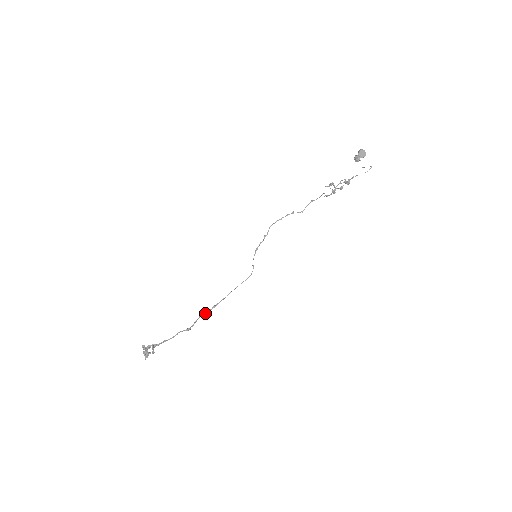
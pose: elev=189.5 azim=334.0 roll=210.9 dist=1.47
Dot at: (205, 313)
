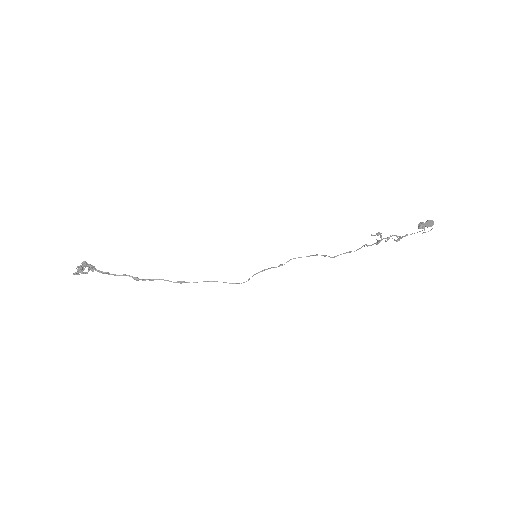
Dot at: (166, 280)
